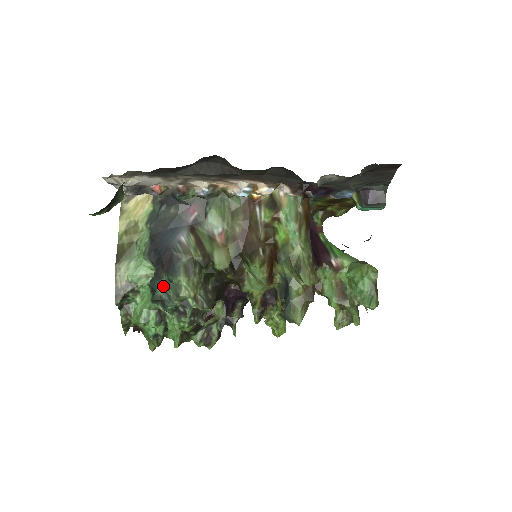
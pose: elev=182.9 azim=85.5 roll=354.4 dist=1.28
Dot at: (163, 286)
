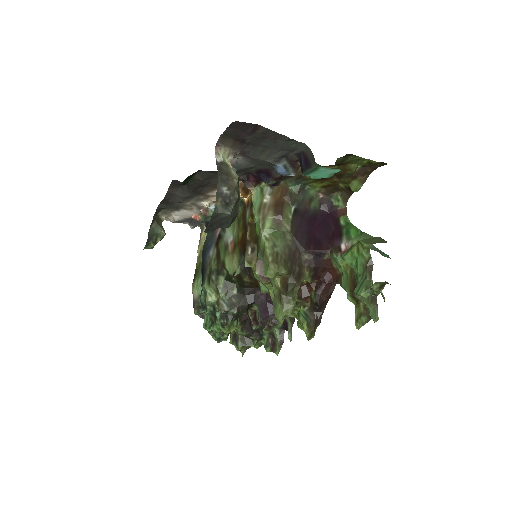
Dot at: (203, 295)
